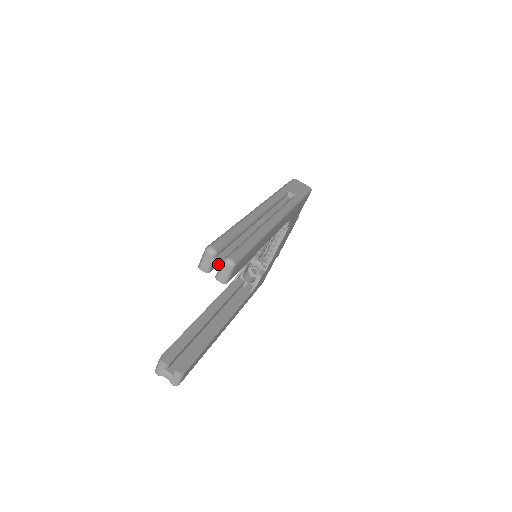
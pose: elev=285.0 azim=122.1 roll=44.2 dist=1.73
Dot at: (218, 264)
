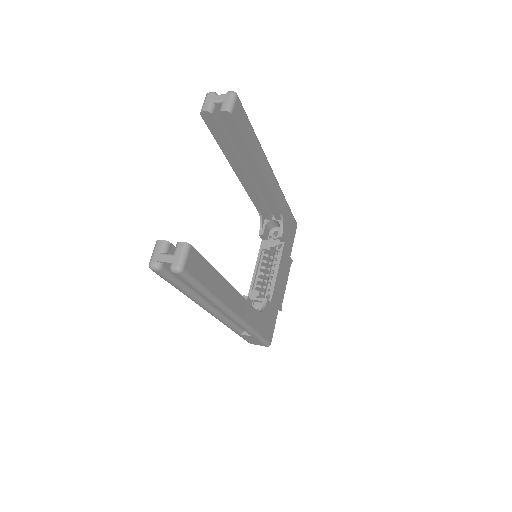
Dot at: (220, 97)
